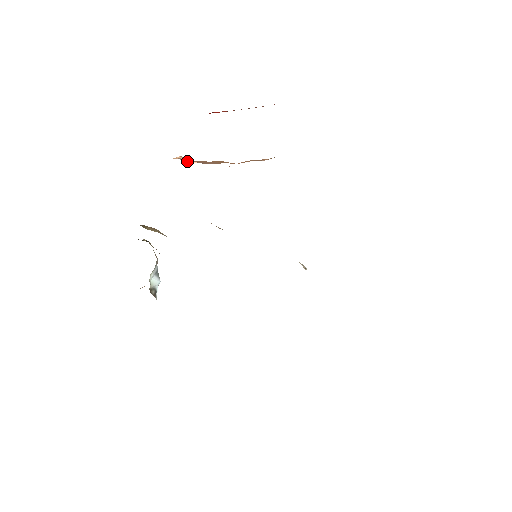
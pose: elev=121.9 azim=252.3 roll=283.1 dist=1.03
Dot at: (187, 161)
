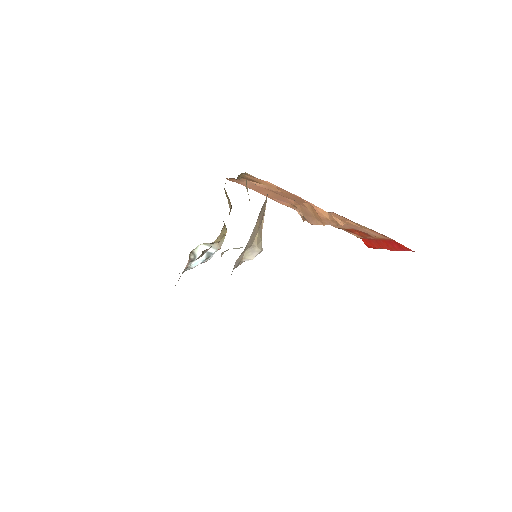
Dot at: (298, 208)
